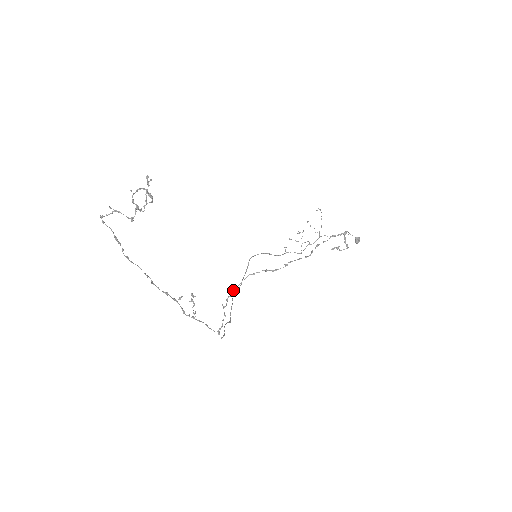
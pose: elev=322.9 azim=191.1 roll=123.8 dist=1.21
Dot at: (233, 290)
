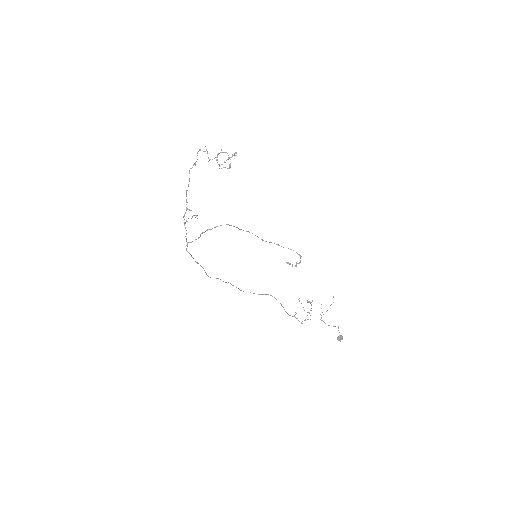
Dot at: occluded
